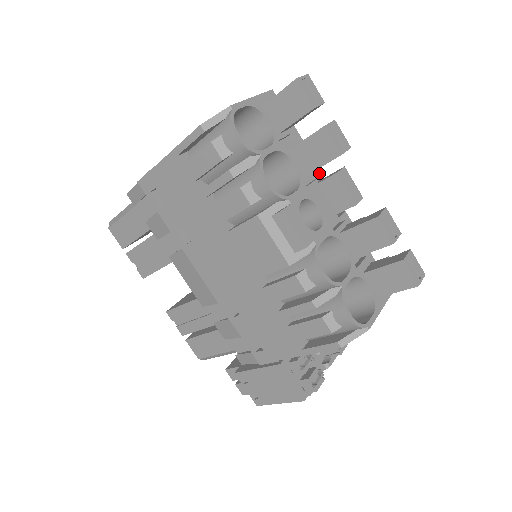
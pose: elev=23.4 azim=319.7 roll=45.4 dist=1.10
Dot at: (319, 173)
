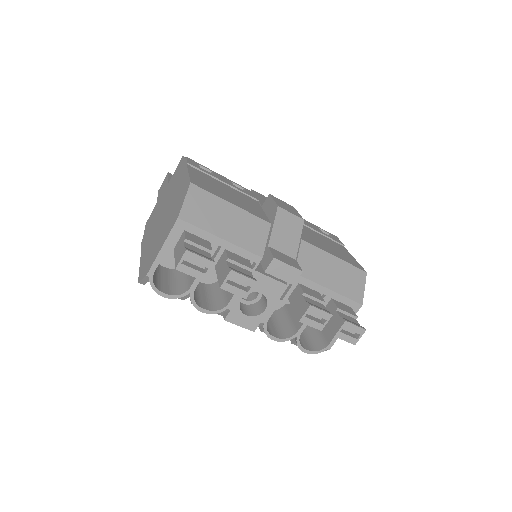
Dot at: (255, 260)
